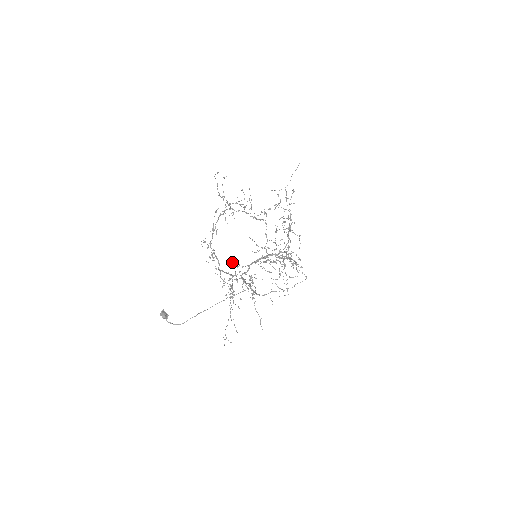
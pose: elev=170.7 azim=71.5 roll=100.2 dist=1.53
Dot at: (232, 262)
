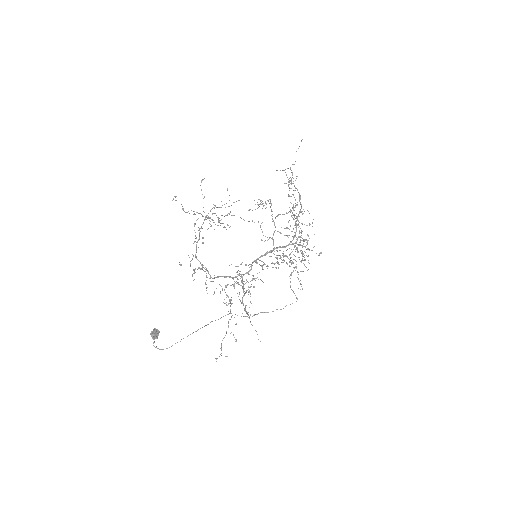
Dot at: occluded
